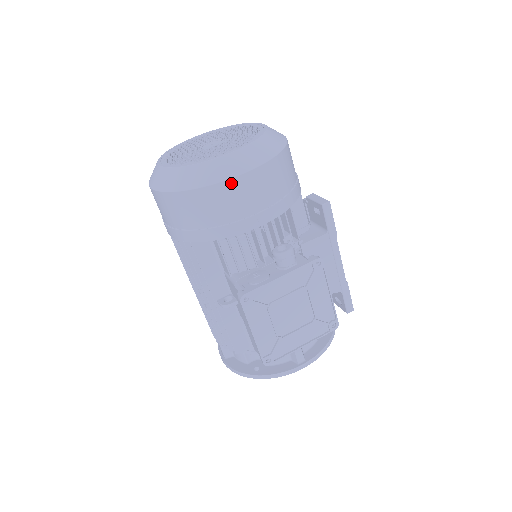
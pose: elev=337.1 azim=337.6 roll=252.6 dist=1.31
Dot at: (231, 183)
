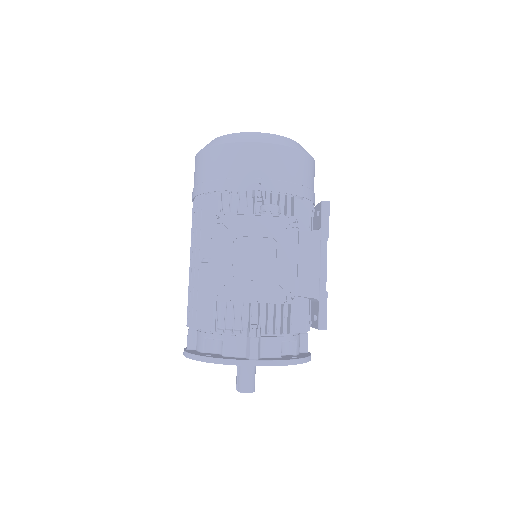
Dot at: (250, 145)
